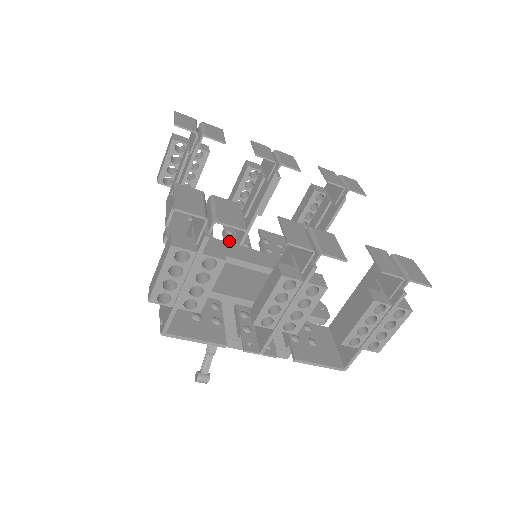
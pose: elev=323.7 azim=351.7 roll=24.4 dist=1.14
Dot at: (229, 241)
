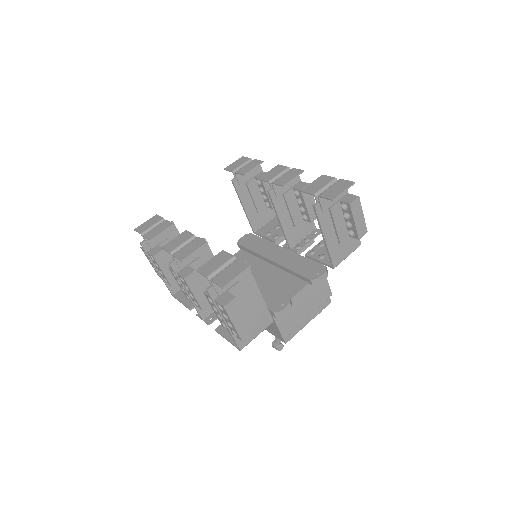
Dot at: (286, 244)
